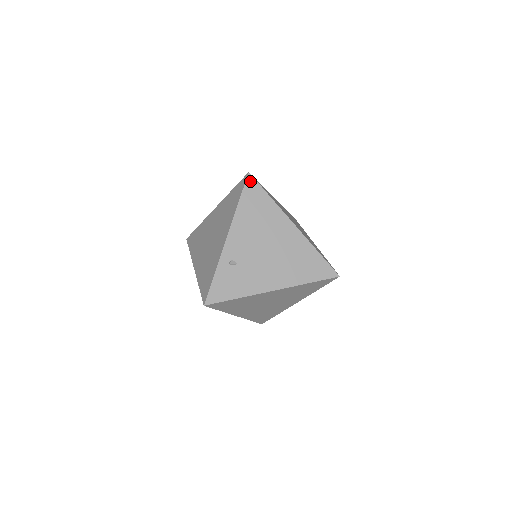
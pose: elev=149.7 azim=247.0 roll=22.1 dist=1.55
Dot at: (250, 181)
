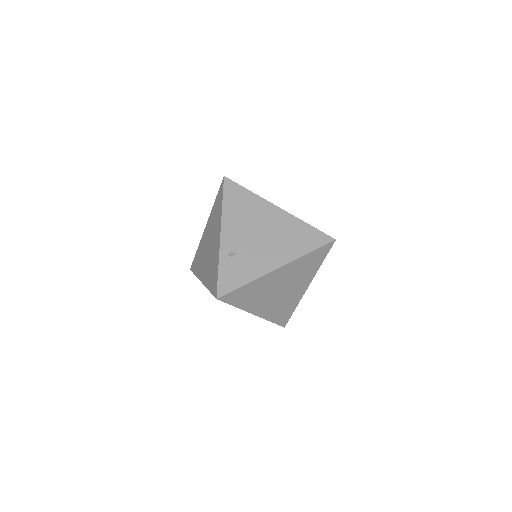
Dot at: (227, 183)
